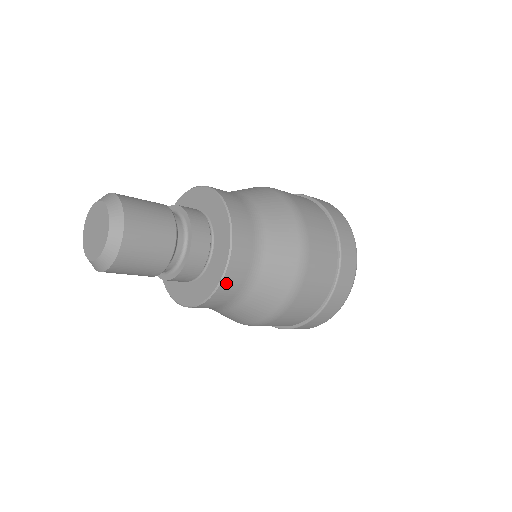
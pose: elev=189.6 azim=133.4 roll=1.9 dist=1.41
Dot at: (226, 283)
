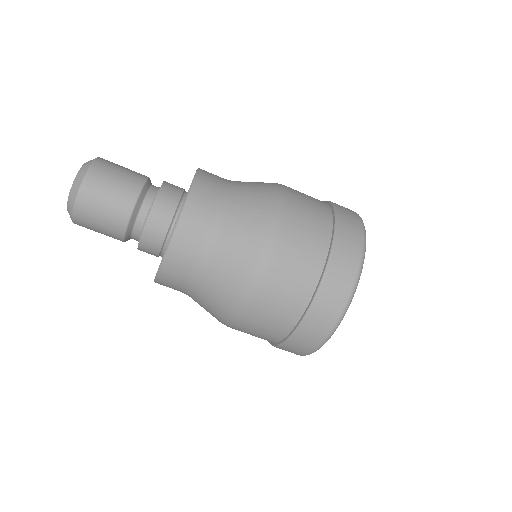
Dot at: (184, 226)
